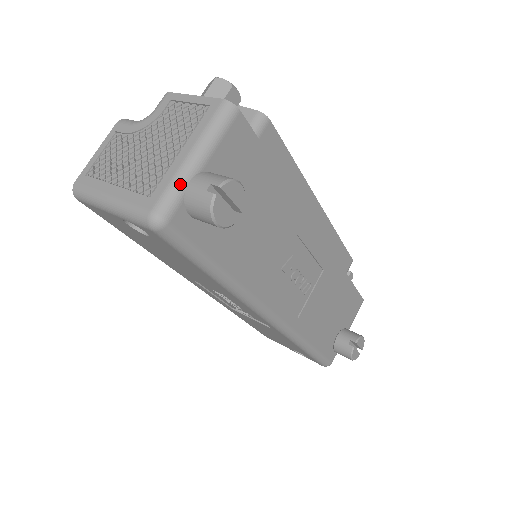
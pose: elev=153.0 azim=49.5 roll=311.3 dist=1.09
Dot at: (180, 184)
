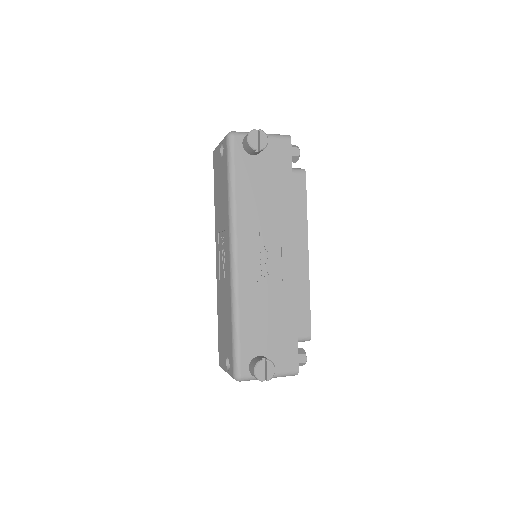
Dot at: occluded
